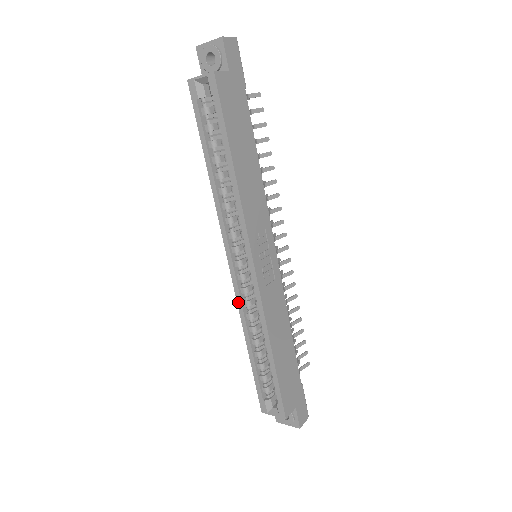
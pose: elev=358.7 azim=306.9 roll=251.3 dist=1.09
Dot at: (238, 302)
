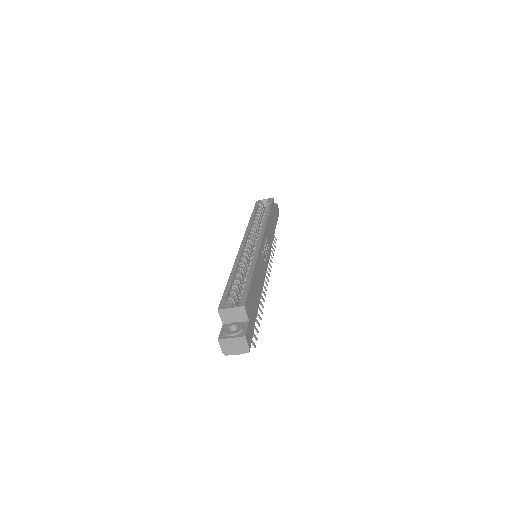
Dot at: (238, 255)
